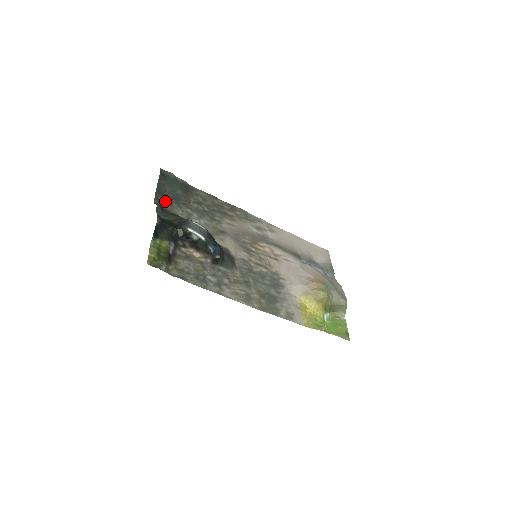
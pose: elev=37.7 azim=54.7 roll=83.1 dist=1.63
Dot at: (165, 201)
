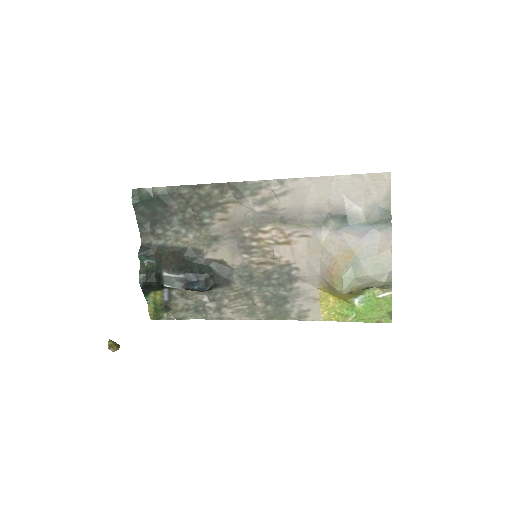
Dot at: (150, 232)
